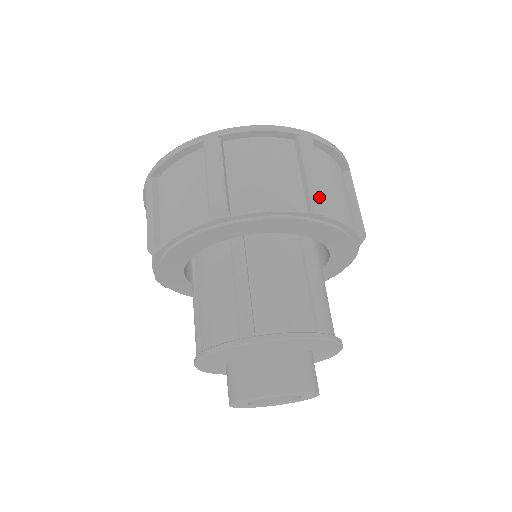
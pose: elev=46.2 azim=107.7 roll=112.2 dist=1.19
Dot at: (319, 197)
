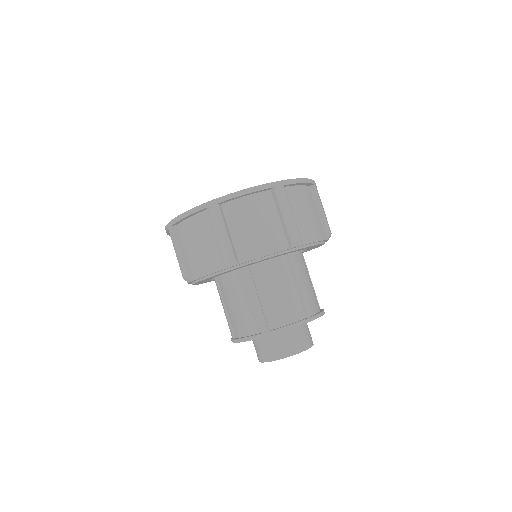
Dot at: (295, 236)
